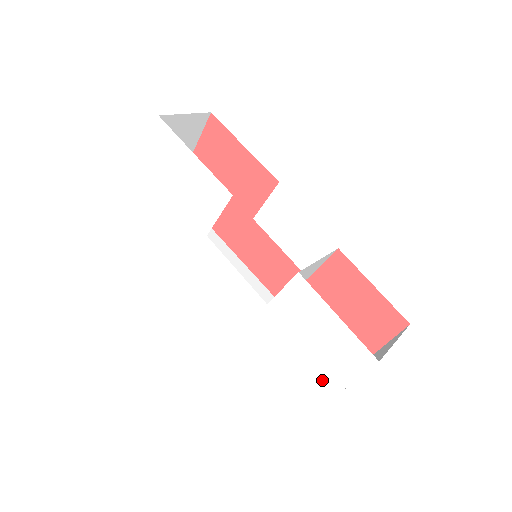
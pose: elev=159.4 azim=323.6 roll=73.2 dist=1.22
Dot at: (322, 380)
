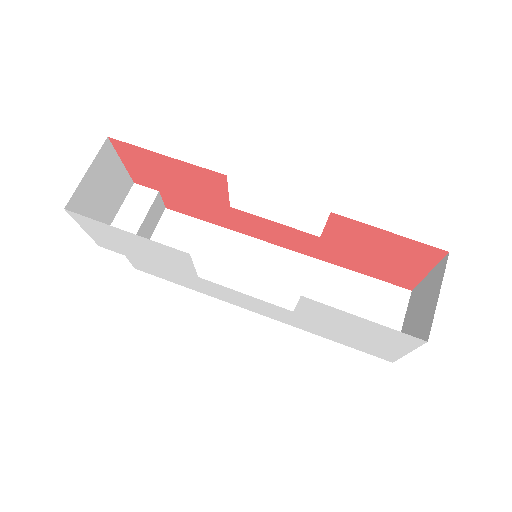
Dot at: (384, 348)
